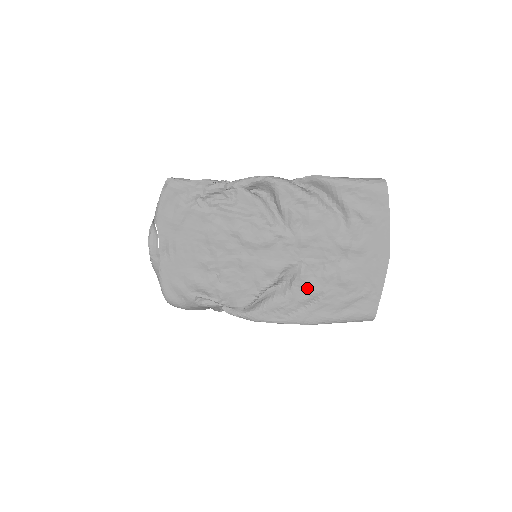
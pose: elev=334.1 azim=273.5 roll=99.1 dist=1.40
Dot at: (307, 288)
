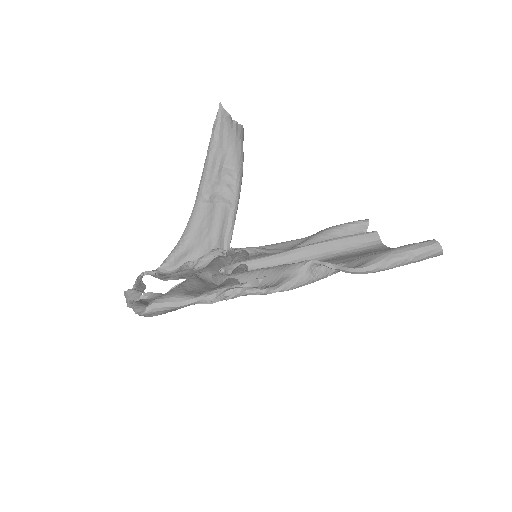
Dot at: occluded
